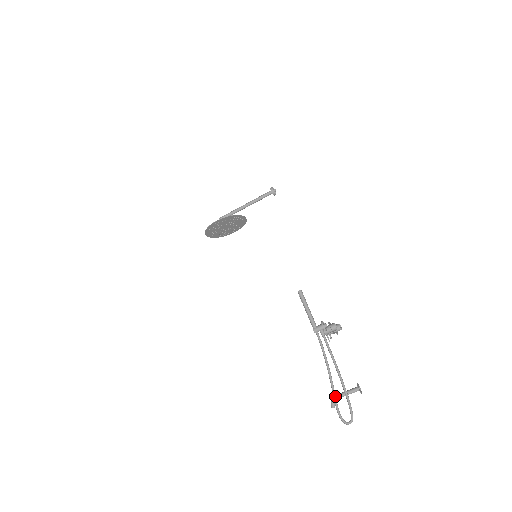
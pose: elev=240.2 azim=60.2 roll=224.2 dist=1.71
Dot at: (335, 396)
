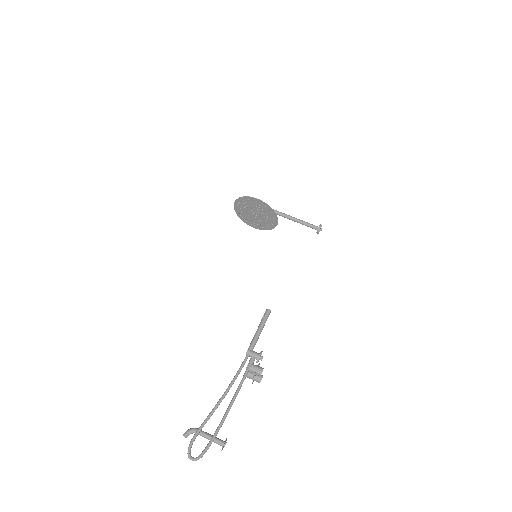
Dot at: (206, 422)
